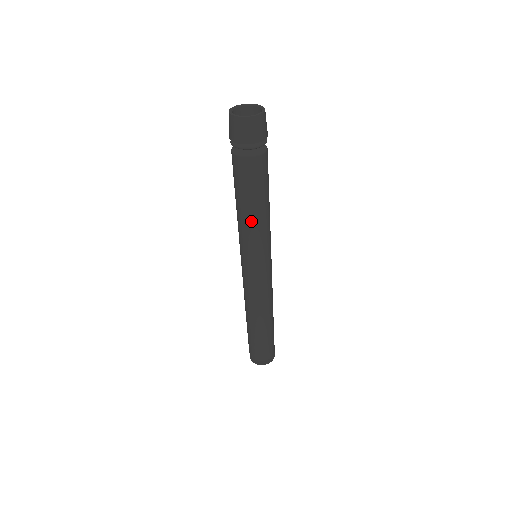
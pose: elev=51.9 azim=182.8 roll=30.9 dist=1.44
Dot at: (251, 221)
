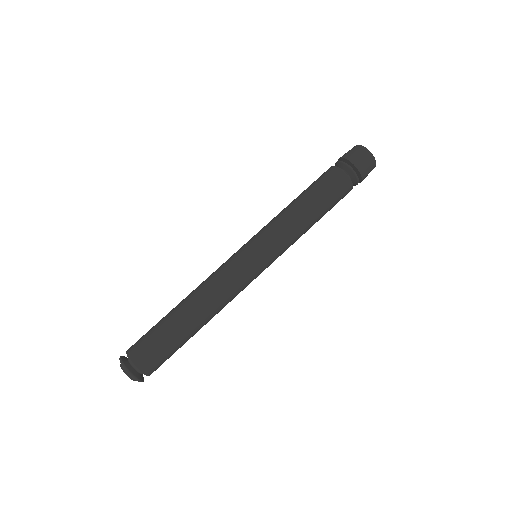
Dot at: (294, 213)
